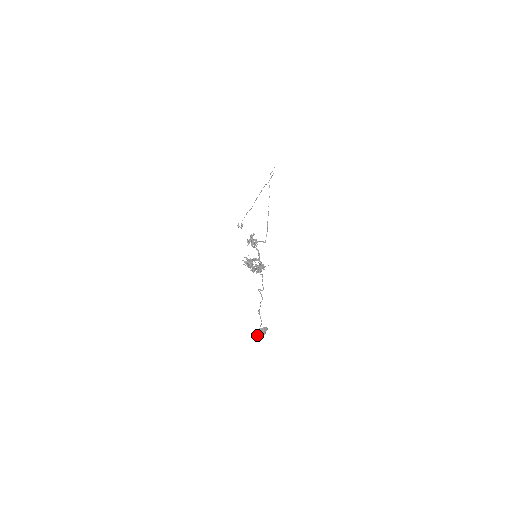
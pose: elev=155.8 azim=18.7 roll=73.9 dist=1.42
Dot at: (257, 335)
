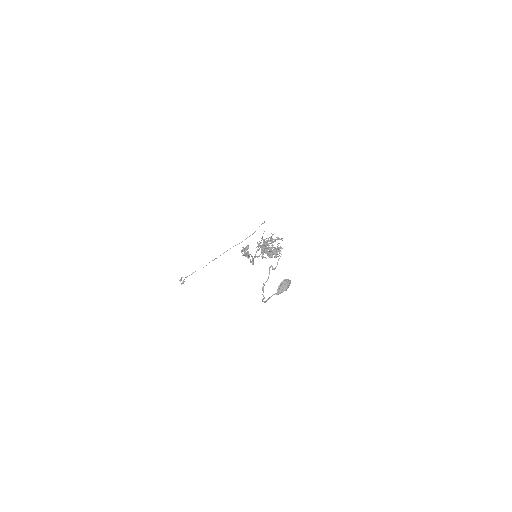
Dot at: (280, 286)
